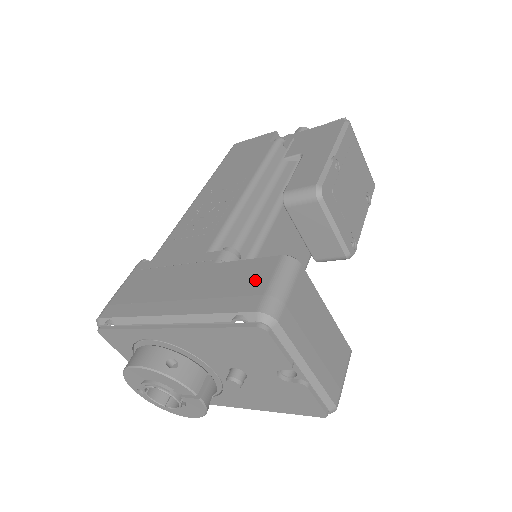
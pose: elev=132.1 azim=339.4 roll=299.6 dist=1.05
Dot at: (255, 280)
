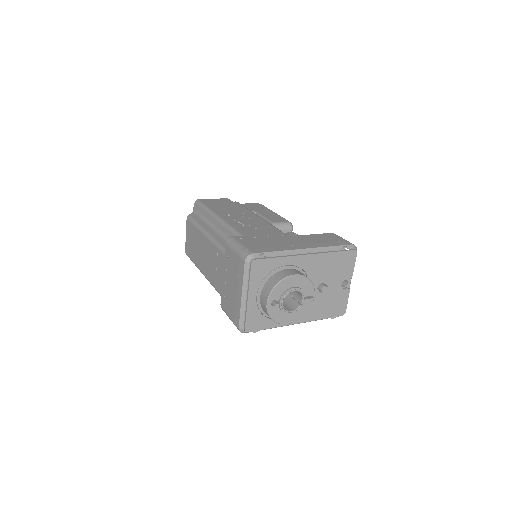
Dot at: (334, 238)
